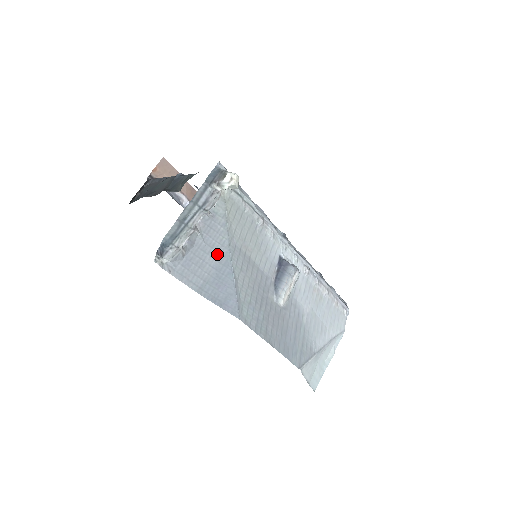
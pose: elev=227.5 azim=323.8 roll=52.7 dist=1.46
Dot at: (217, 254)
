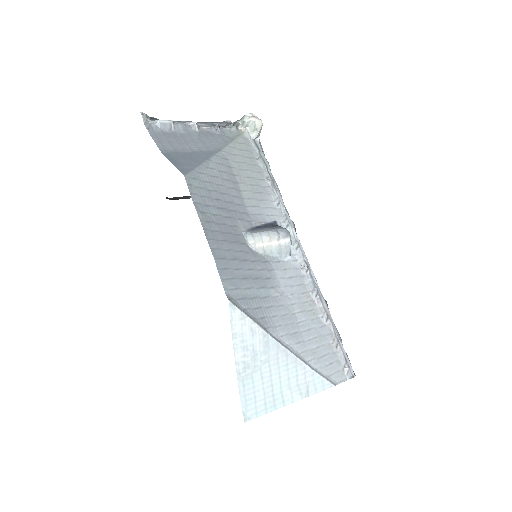
Dot at: (203, 147)
